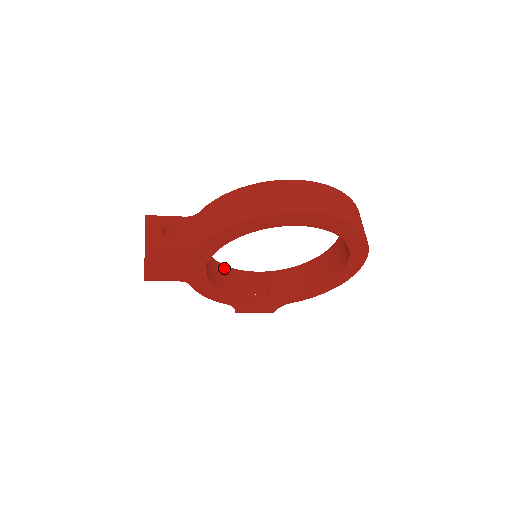
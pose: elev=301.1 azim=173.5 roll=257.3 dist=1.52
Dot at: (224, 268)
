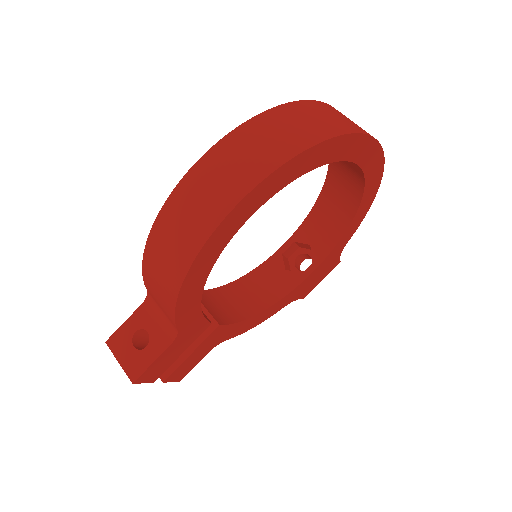
Dot at: (246, 280)
